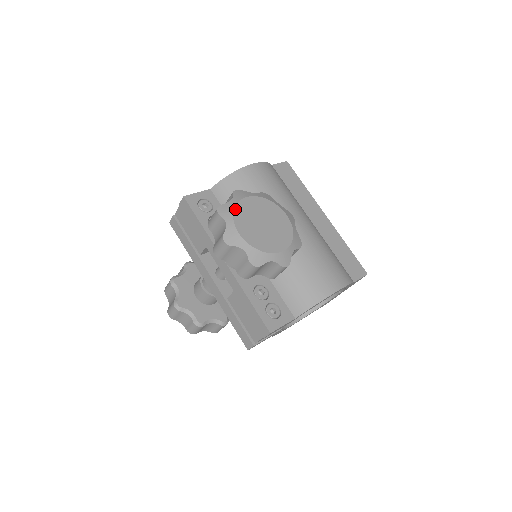
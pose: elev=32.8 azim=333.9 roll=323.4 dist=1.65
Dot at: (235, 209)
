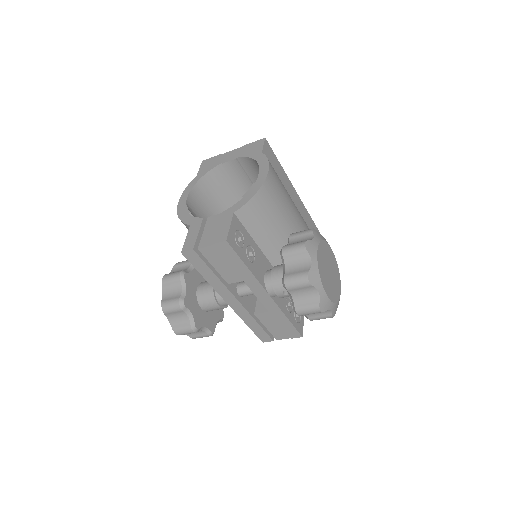
Dot at: (320, 273)
